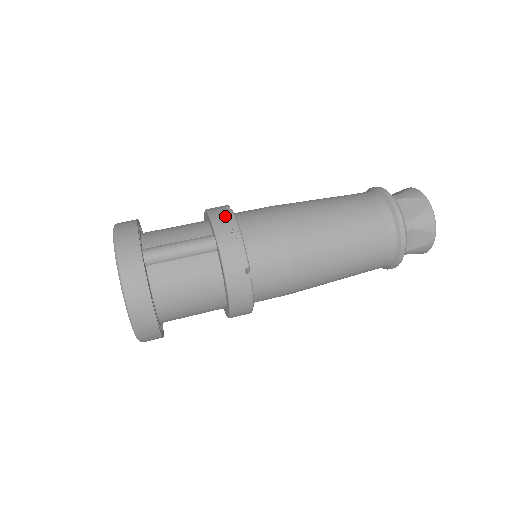
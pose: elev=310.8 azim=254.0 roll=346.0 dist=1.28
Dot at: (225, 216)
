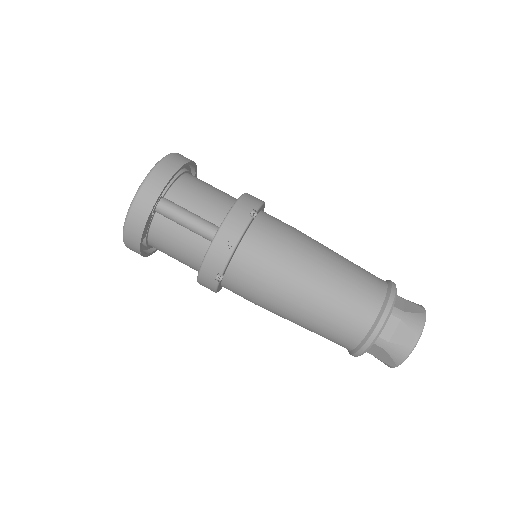
Dot at: (239, 222)
